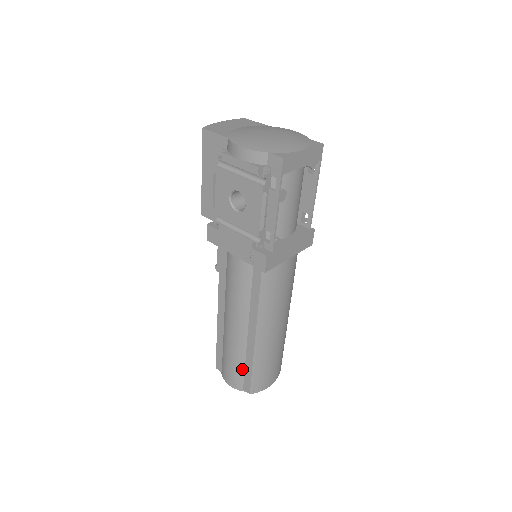
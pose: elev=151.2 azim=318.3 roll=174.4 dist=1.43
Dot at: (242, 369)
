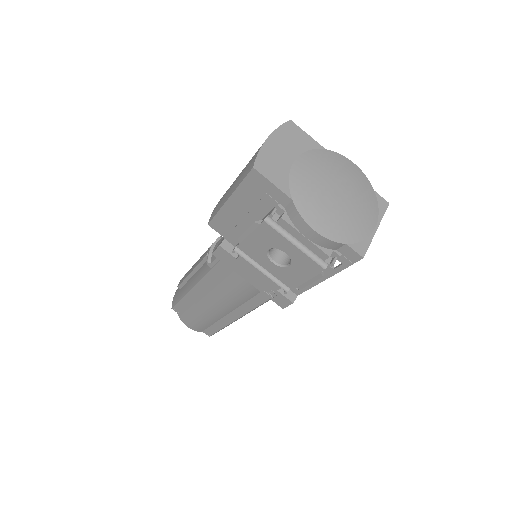
Dot at: (209, 325)
